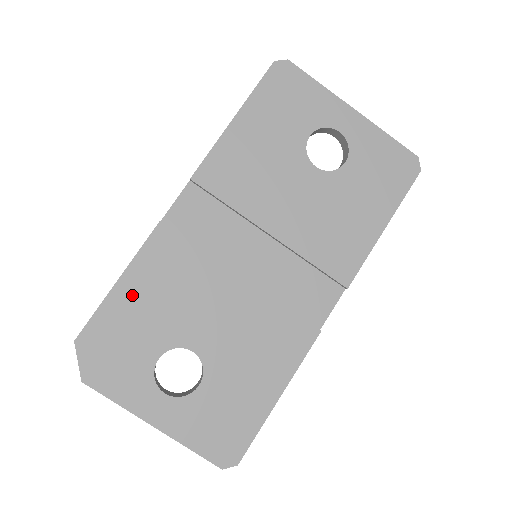
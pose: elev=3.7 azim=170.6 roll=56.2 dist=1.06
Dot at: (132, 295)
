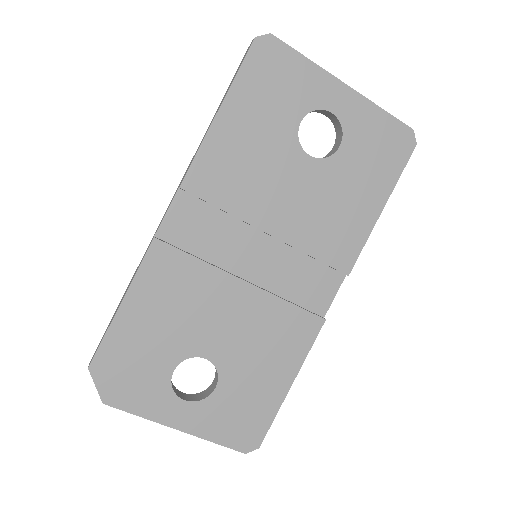
Dot at: (138, 316)
